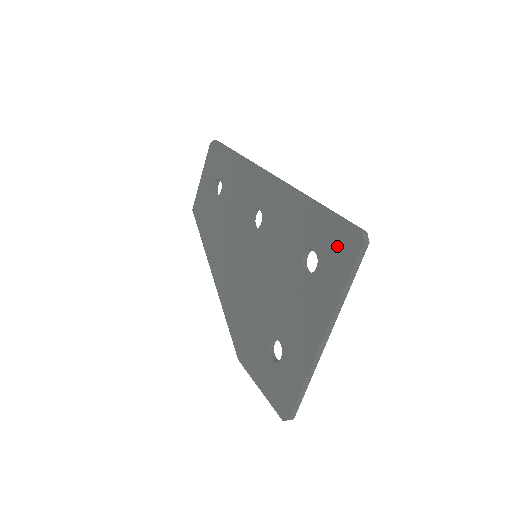
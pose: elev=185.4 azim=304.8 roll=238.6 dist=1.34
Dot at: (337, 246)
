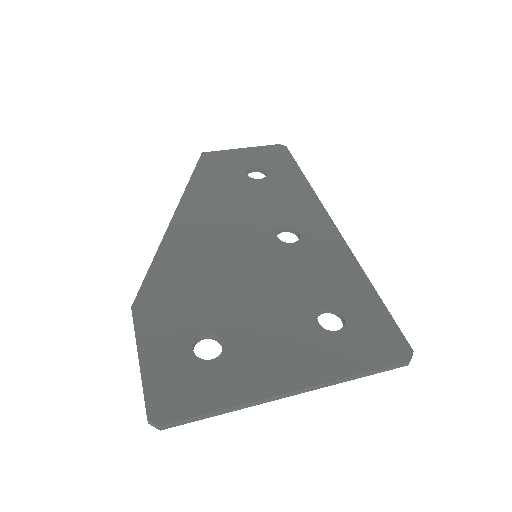
Dot at: (377, 337)
